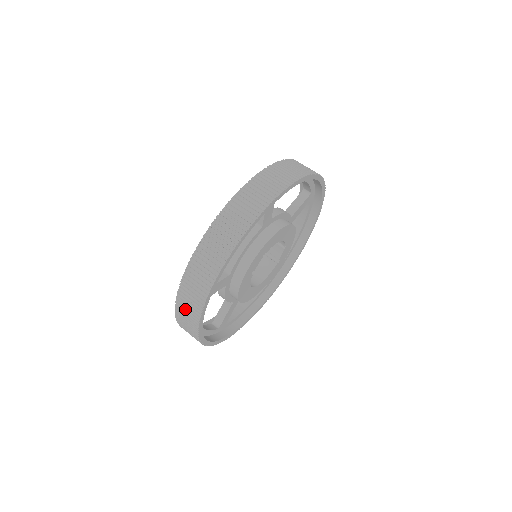
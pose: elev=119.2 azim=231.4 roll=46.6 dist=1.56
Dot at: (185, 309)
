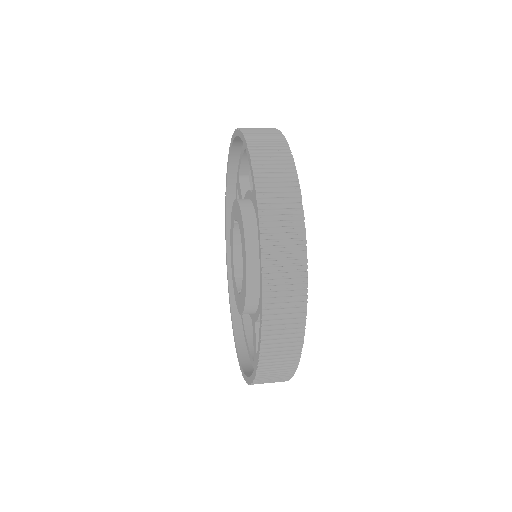
Dot at: (264, 144)
